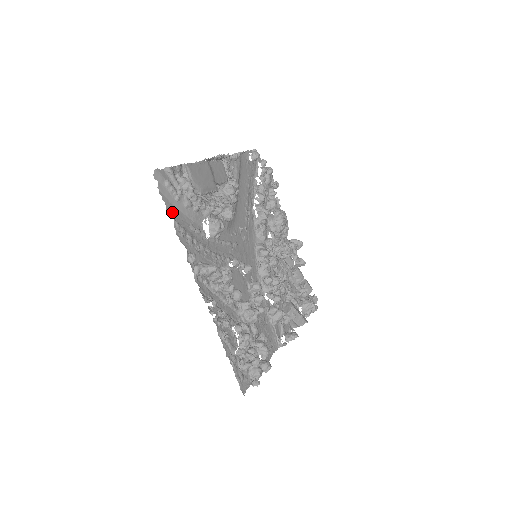
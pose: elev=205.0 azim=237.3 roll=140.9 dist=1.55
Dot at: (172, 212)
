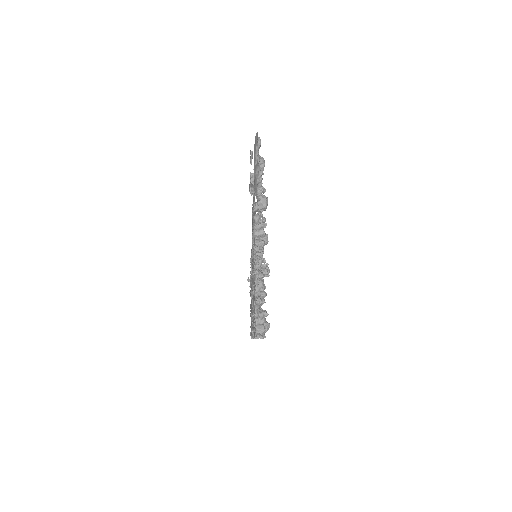
Dot at: occluded
